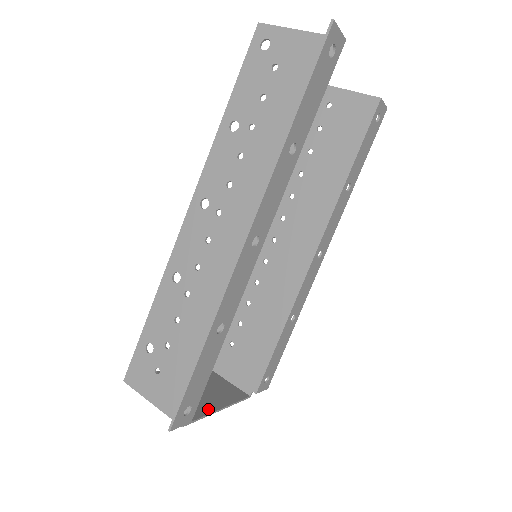
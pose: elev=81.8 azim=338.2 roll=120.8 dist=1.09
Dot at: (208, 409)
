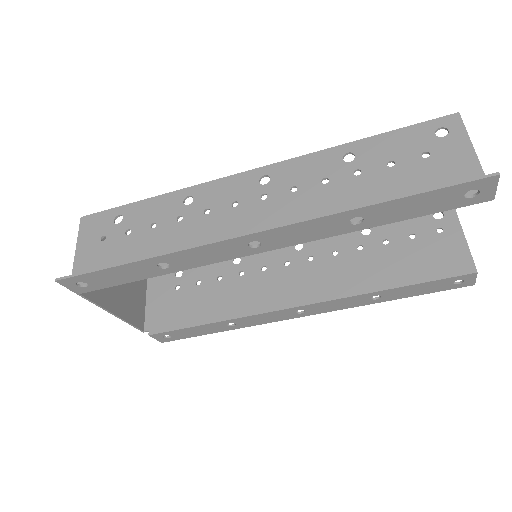
Dot at: (104, 302)
